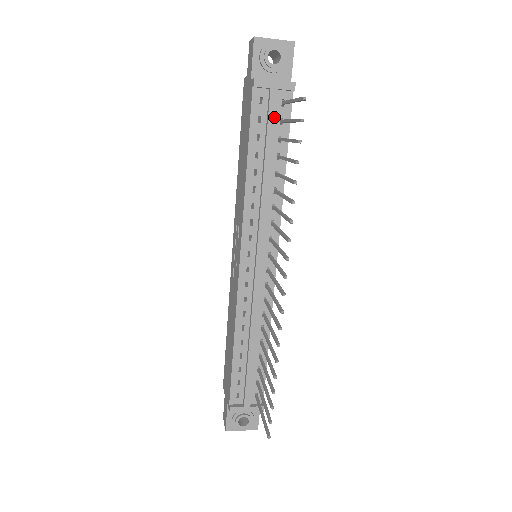
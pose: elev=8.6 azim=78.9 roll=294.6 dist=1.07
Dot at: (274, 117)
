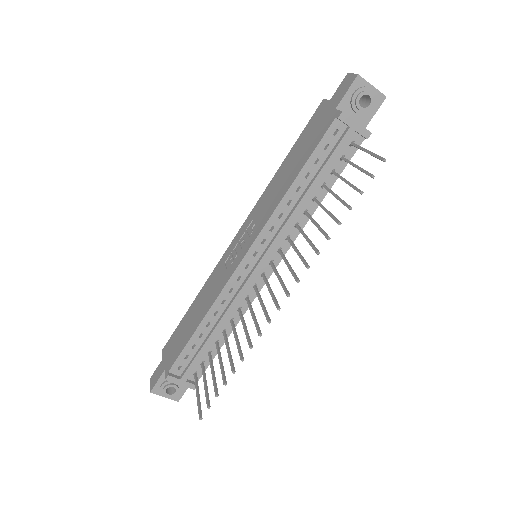
Dot at: (339, 152)
